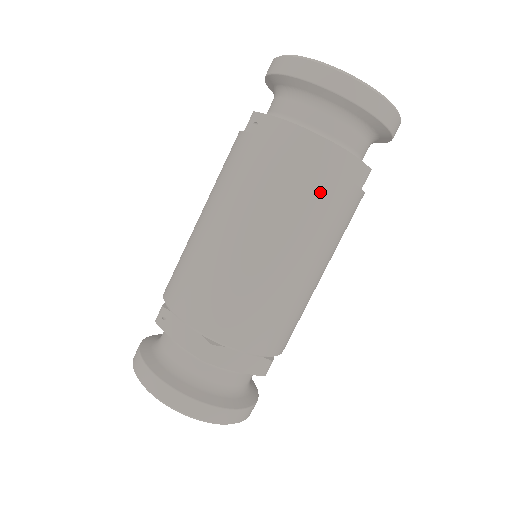
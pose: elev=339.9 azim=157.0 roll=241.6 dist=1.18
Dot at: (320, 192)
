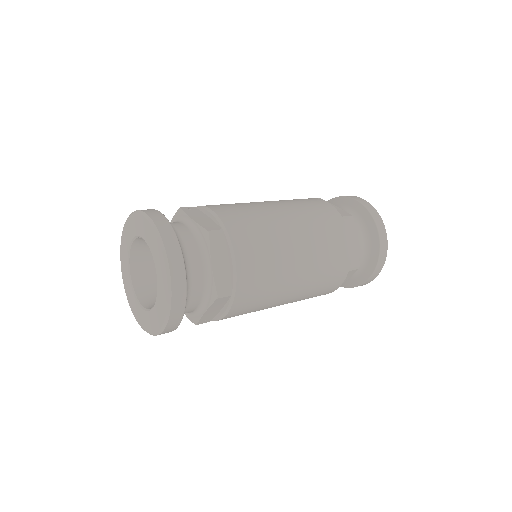
Dot at: (338, 238)
